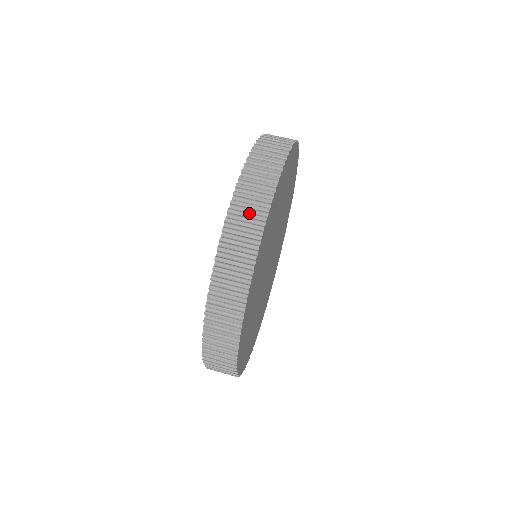
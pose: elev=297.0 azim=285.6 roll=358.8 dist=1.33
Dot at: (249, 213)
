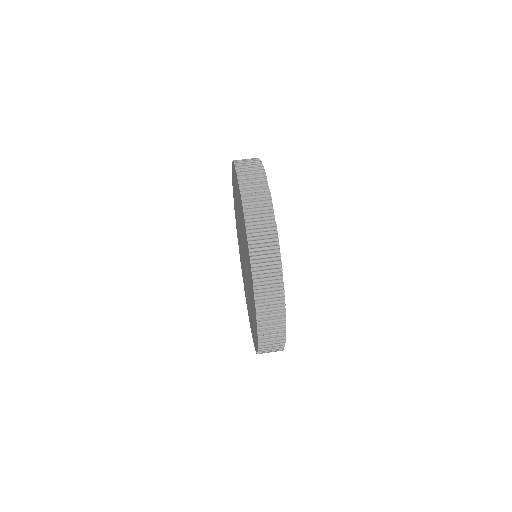
Dot at: (270, 292)
